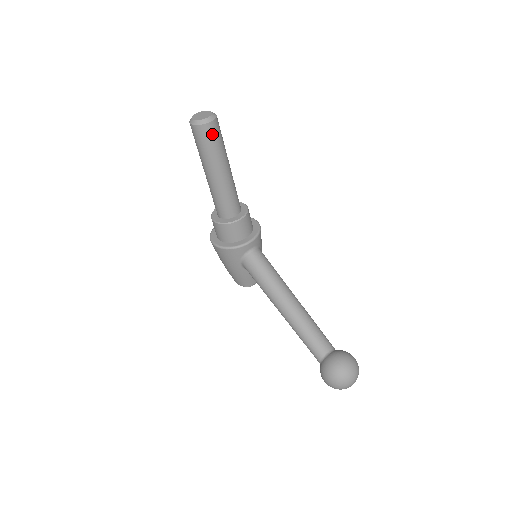
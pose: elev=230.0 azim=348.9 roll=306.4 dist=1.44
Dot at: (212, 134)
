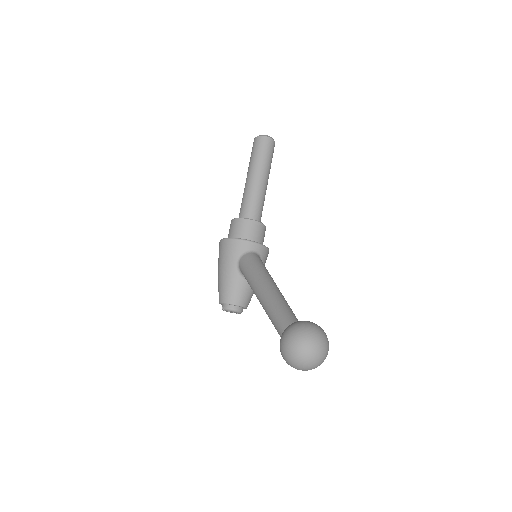
Dot at: (267, 146)
